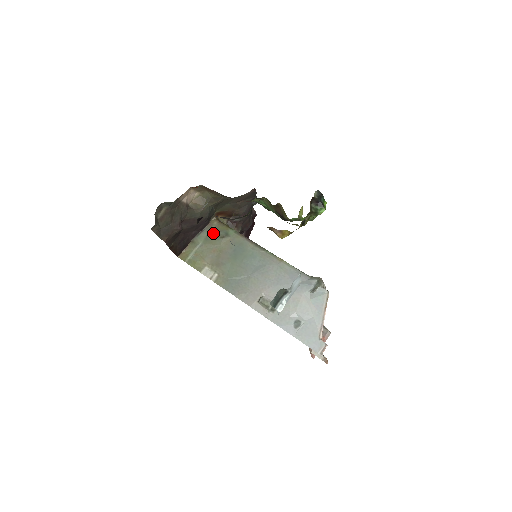
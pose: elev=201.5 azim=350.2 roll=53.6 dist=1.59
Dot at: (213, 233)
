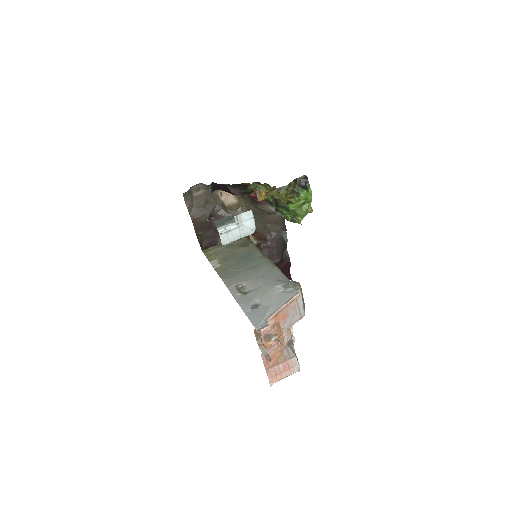
Dot at: (238, 243)
